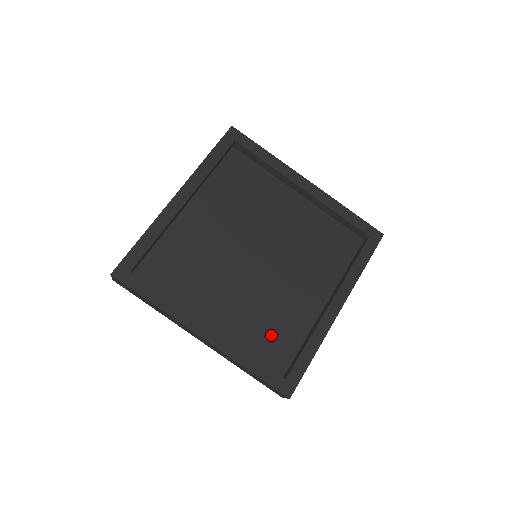
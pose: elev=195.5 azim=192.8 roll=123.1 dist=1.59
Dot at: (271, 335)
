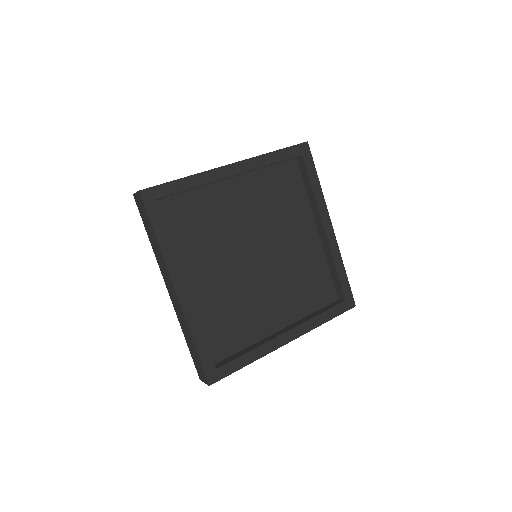
Dot at: (226, 326)
